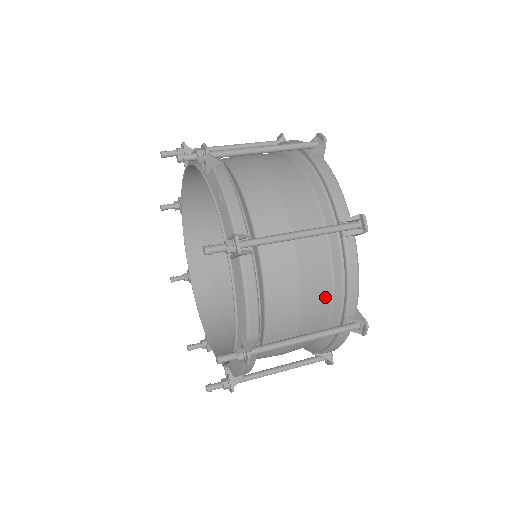
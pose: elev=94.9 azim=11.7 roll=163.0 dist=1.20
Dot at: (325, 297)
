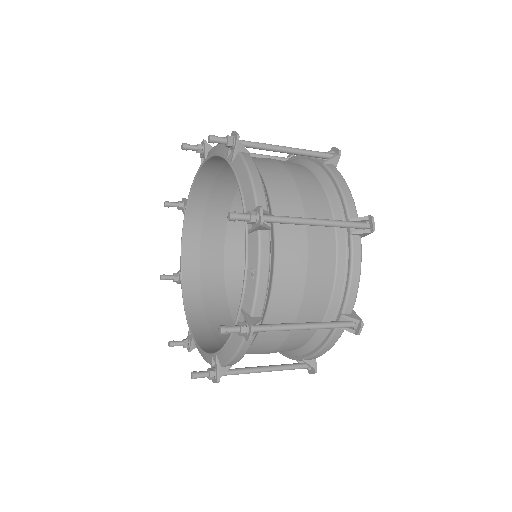
Dot at: (296, 347)
